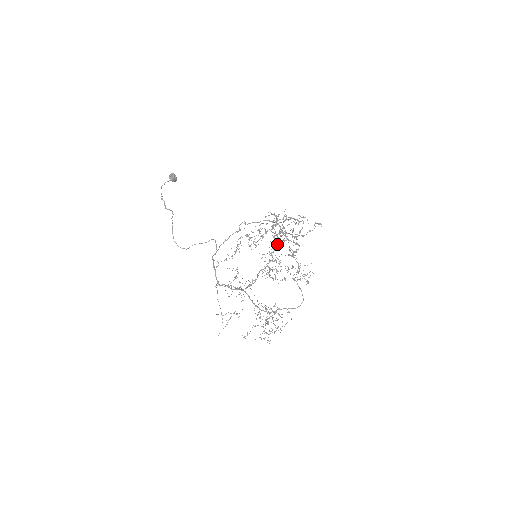
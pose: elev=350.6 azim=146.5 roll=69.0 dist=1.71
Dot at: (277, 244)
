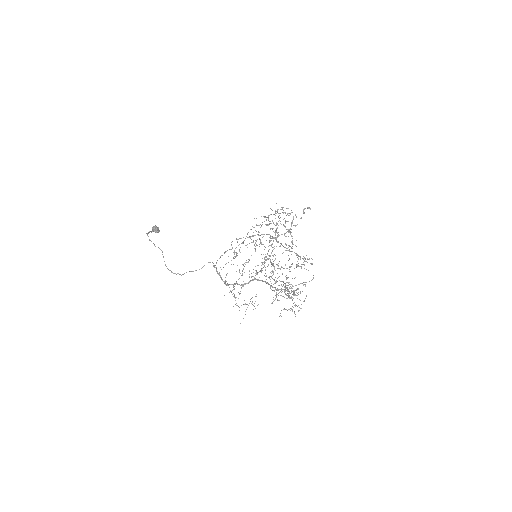
Dot at: (276, 232)
